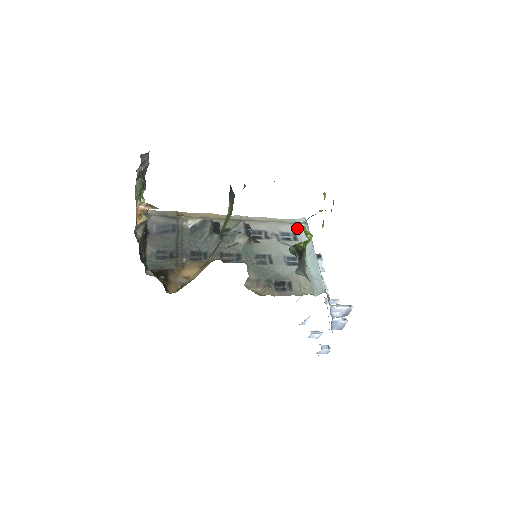
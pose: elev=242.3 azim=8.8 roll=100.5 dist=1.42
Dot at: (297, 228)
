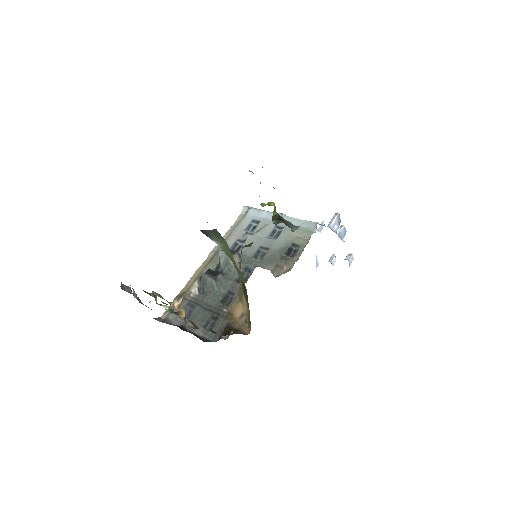
Dot at: (249, 216)
